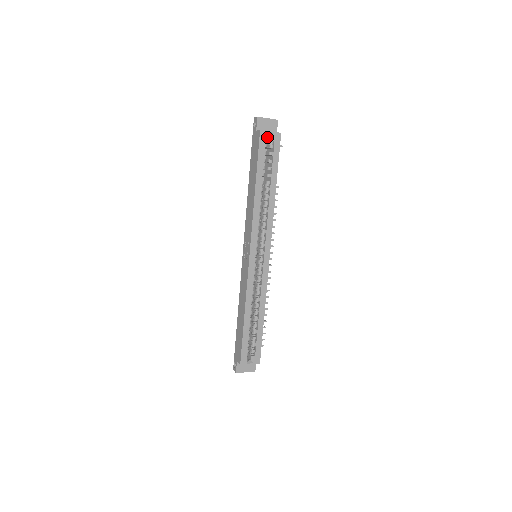
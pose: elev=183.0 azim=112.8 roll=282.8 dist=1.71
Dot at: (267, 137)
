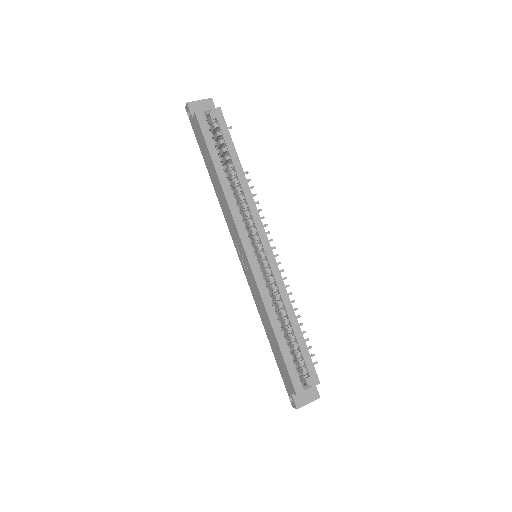
Dot at: (206, 117)
